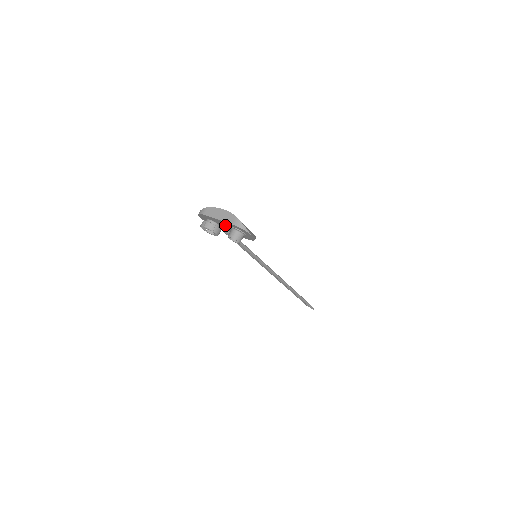
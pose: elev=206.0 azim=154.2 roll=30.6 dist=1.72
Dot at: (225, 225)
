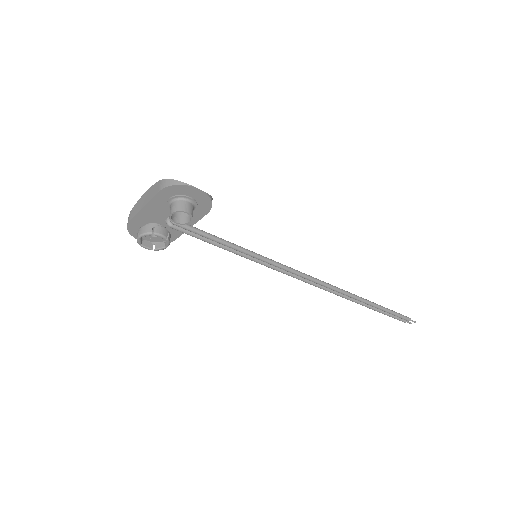
Dot at: (162, 212)
